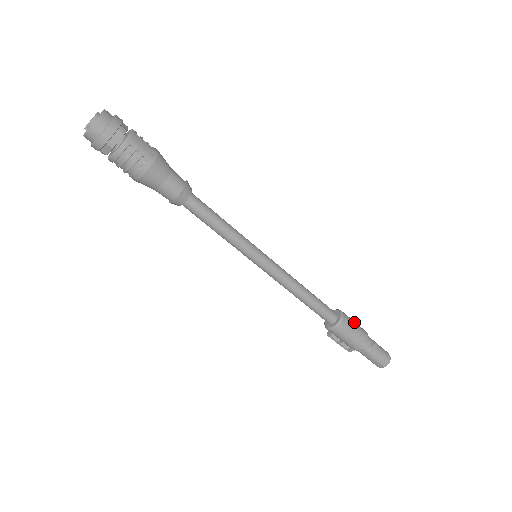
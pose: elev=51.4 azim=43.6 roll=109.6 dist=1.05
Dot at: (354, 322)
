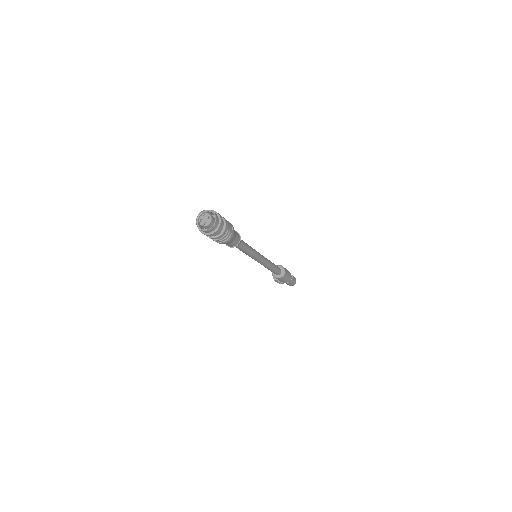
Dot at: (286, 269)
